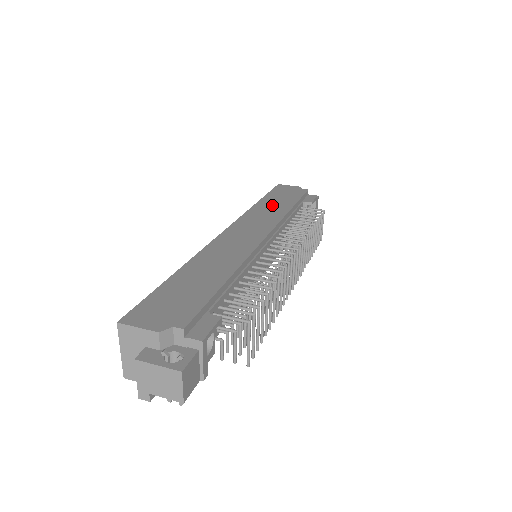
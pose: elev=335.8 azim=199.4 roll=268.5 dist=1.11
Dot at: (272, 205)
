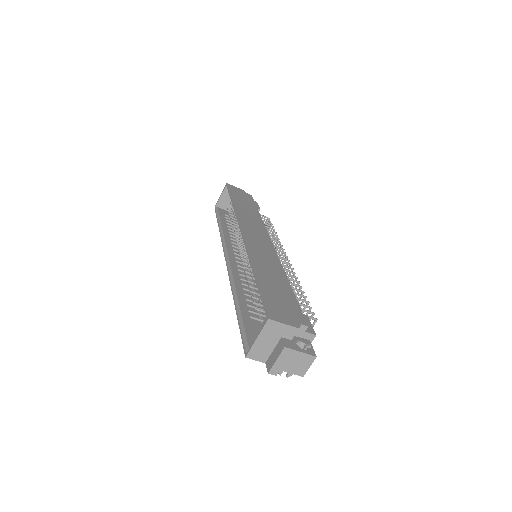
Dot at: (246, 209)
